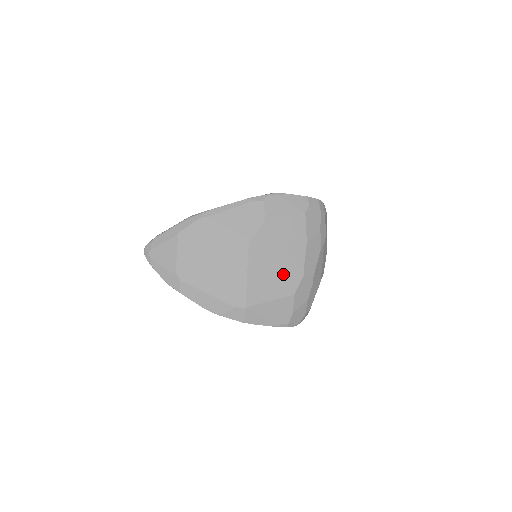
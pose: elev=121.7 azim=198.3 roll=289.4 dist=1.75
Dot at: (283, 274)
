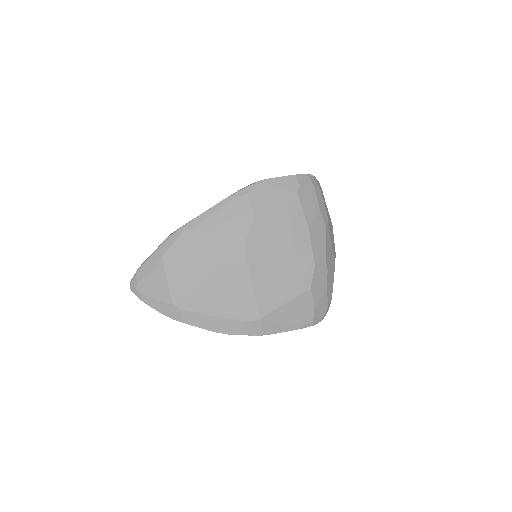
Dot at: (292, 270)
